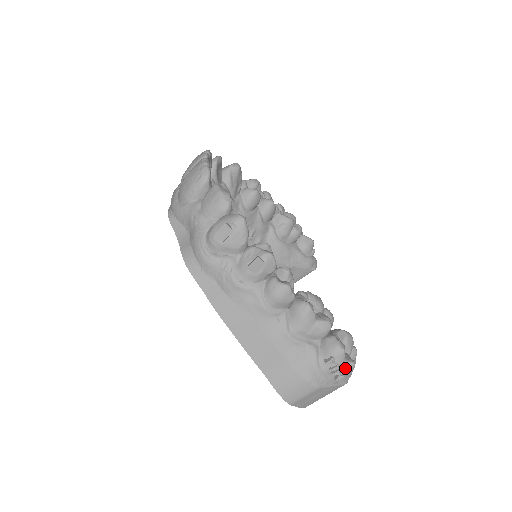
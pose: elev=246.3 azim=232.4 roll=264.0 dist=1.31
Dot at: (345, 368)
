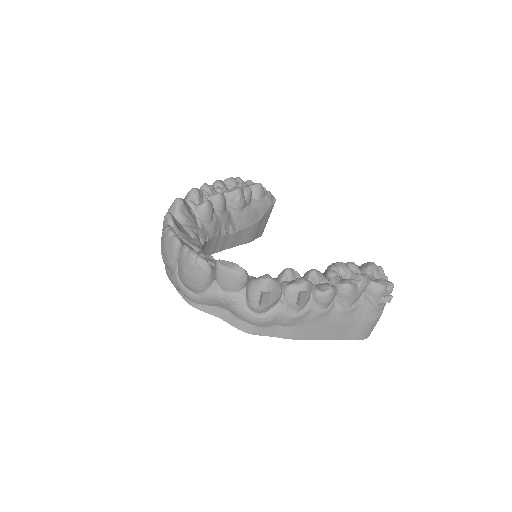
Dot at: (390, 292)
